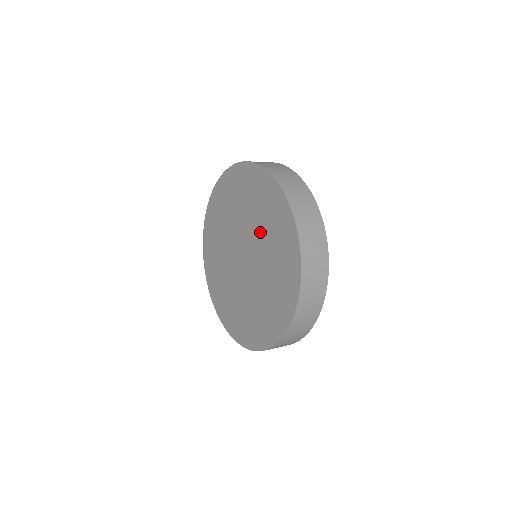
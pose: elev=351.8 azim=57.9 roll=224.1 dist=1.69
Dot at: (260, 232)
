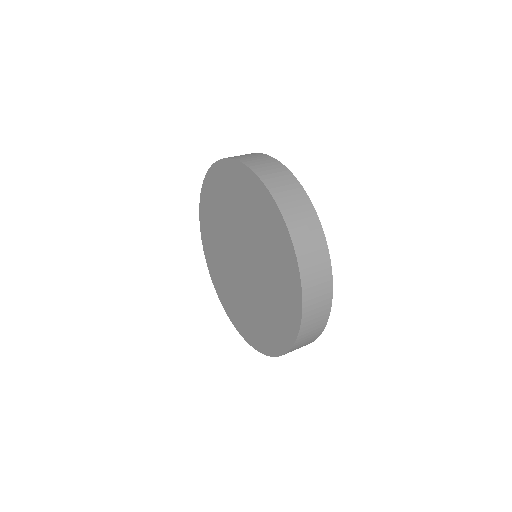
Dot at: (266, 273)
